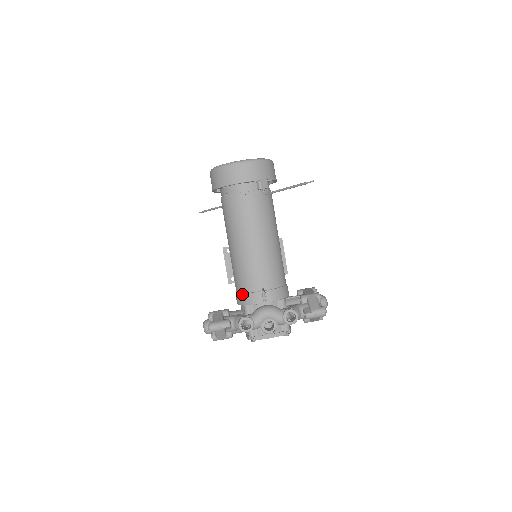
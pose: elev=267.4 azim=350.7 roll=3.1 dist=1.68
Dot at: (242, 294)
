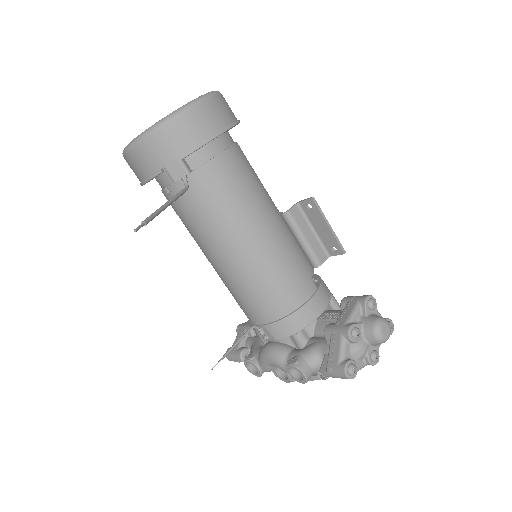
Dot at: occluded
